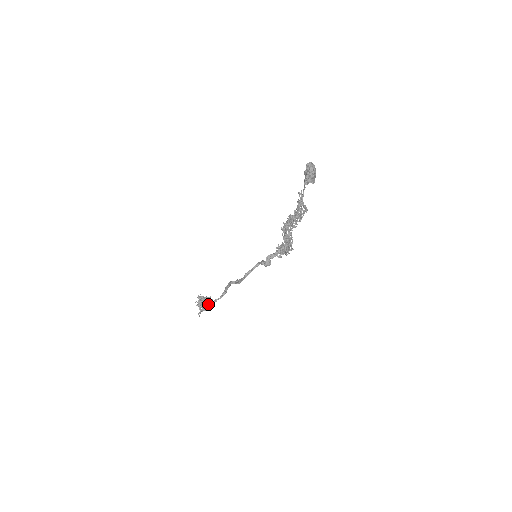
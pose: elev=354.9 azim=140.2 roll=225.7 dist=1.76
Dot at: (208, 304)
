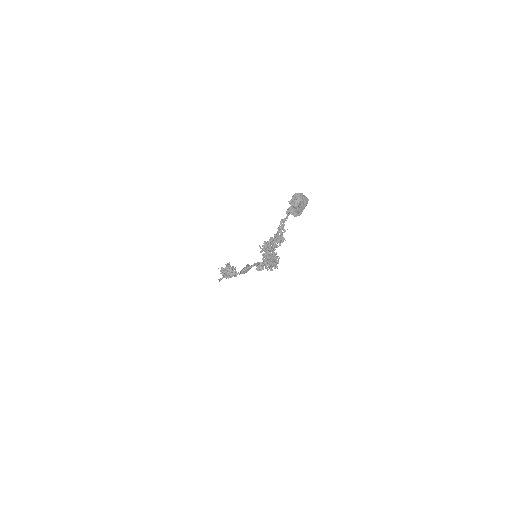
Dot at: (230, 274)
